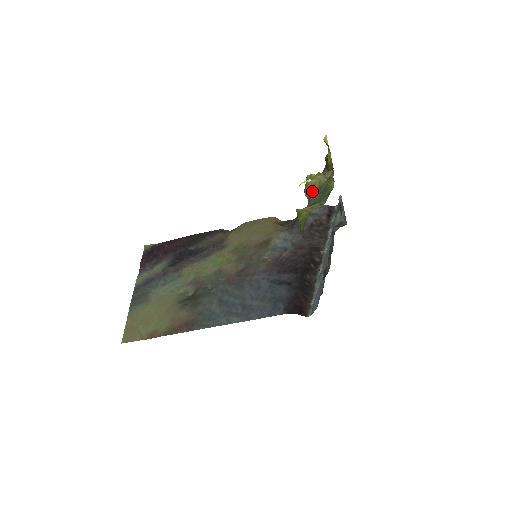
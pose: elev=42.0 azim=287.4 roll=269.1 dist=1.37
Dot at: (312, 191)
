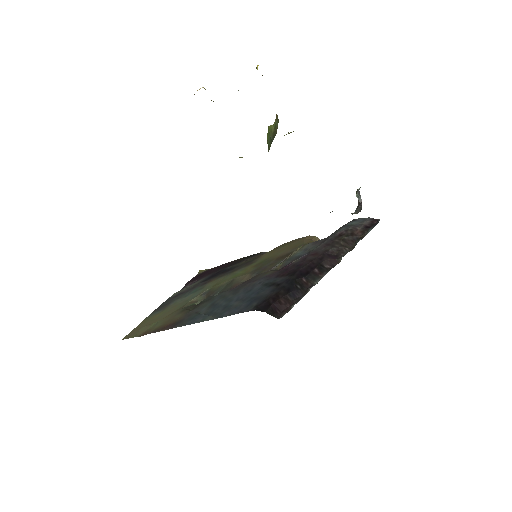
Dot at: (269, 144)
